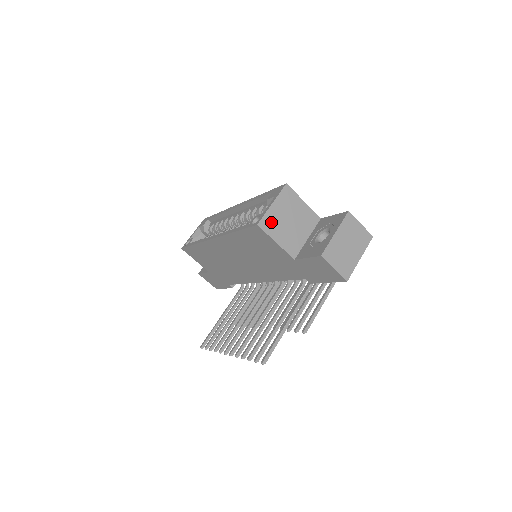
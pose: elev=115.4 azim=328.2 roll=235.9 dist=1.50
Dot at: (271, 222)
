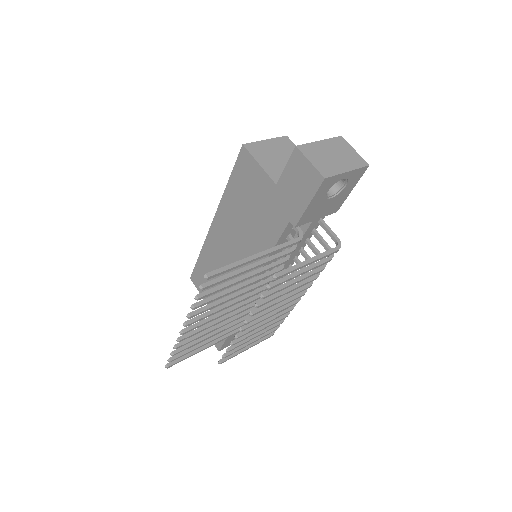
Dot at: (259, 150)
